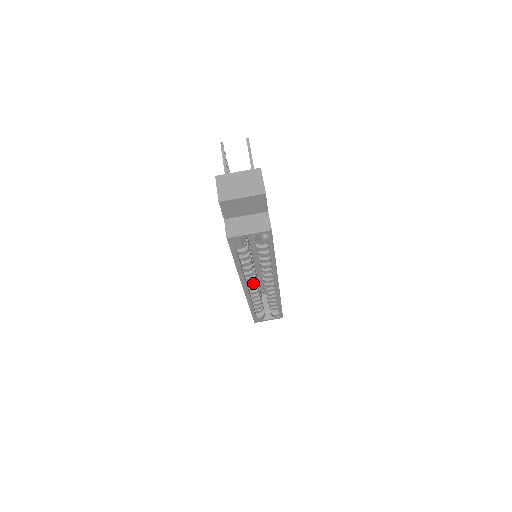
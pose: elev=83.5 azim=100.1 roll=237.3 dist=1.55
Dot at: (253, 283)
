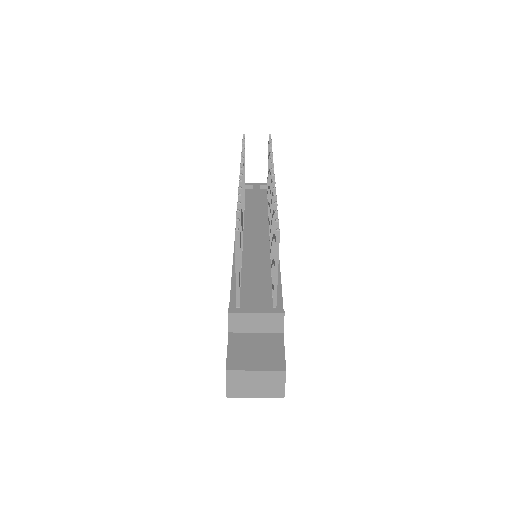
Dot at: occluded
